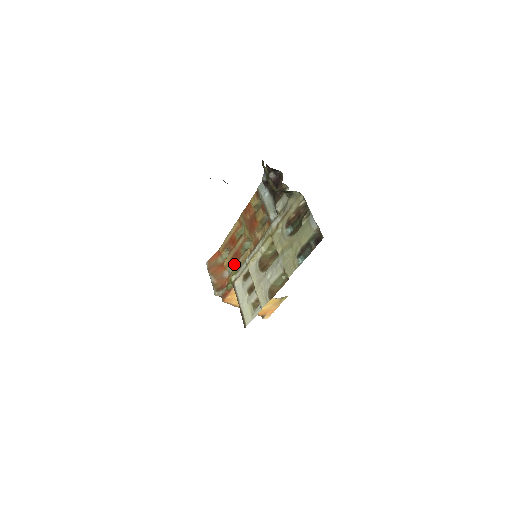
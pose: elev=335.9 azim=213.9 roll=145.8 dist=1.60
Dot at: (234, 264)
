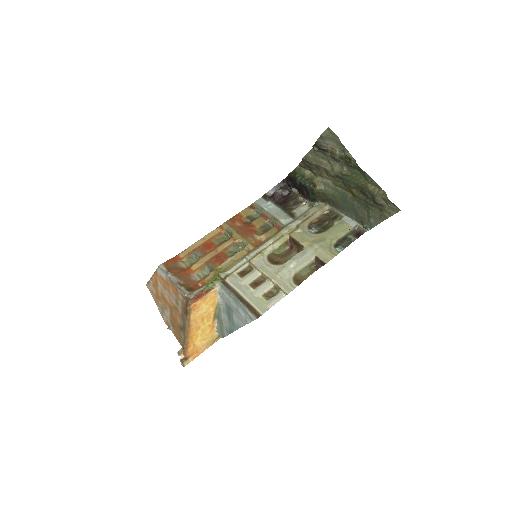
Dot at: (215, 265)
